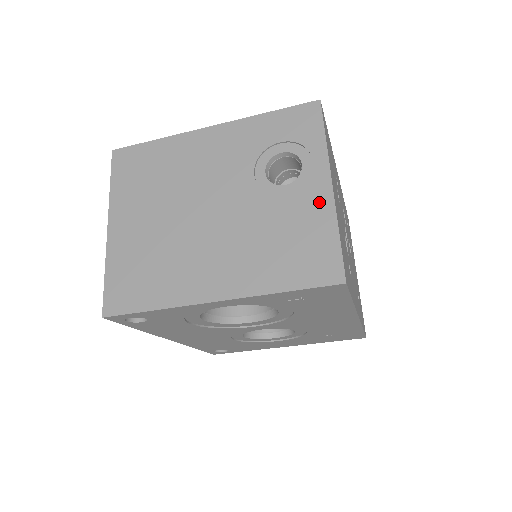
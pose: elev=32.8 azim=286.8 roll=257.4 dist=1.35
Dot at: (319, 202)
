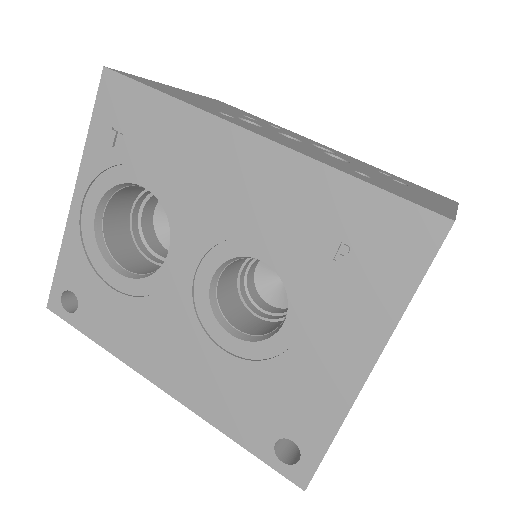
Dot at: occluded
